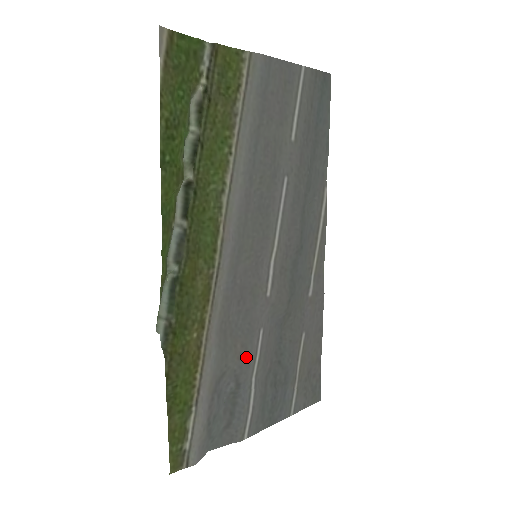
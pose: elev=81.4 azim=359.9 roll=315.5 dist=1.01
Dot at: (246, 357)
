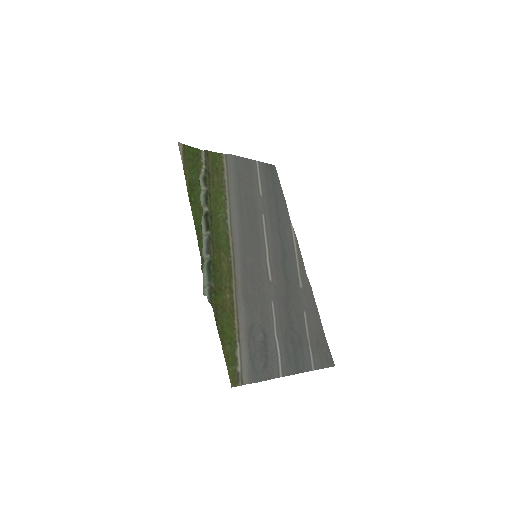
Dot at: (266, 317)
